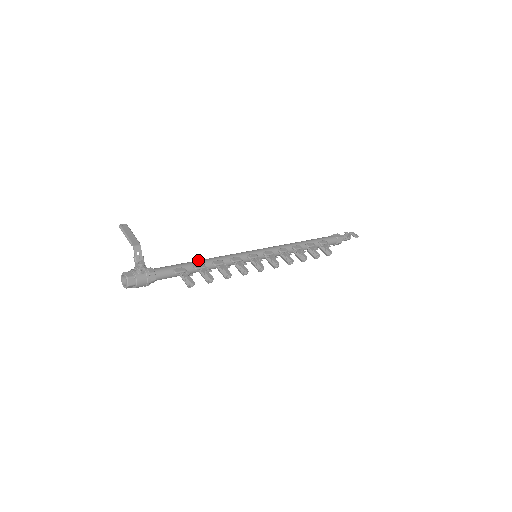
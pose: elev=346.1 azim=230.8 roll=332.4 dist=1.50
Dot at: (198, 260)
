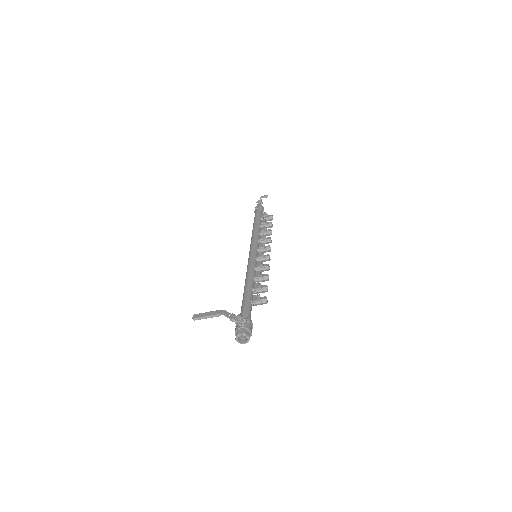
Dot at: (244, 289)
